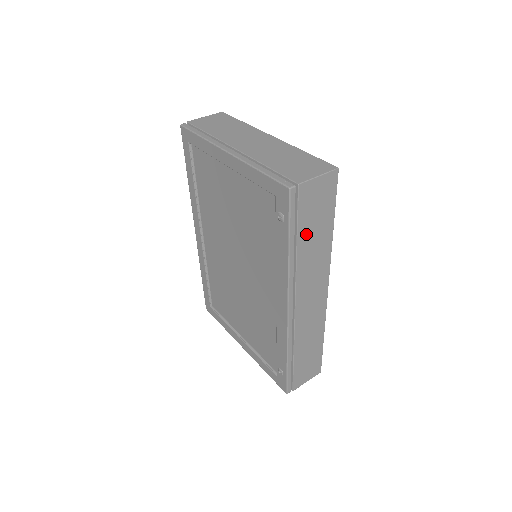
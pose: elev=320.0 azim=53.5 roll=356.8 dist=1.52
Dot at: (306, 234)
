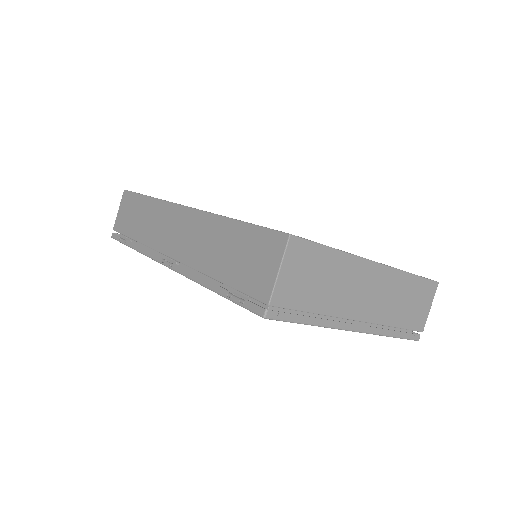
Dot at: occluded
